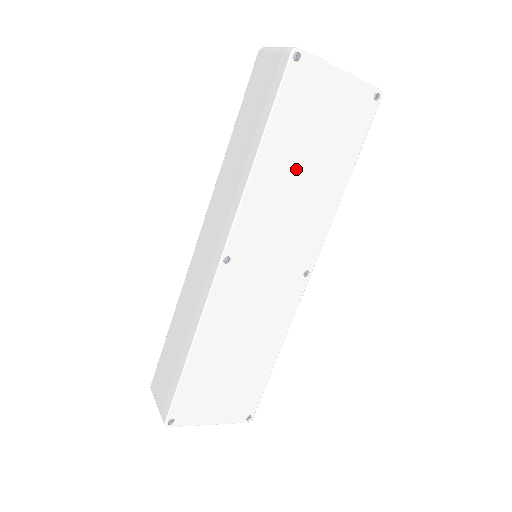
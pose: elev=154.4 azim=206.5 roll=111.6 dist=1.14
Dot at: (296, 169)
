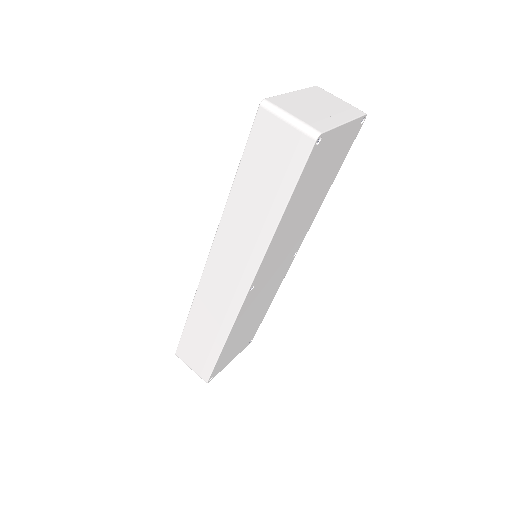
Dot at: (302, 207)
